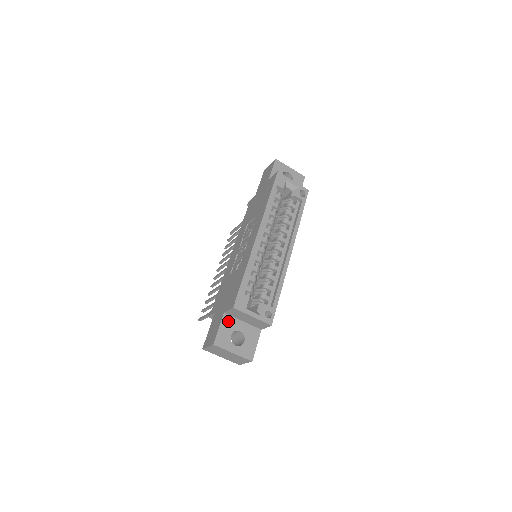
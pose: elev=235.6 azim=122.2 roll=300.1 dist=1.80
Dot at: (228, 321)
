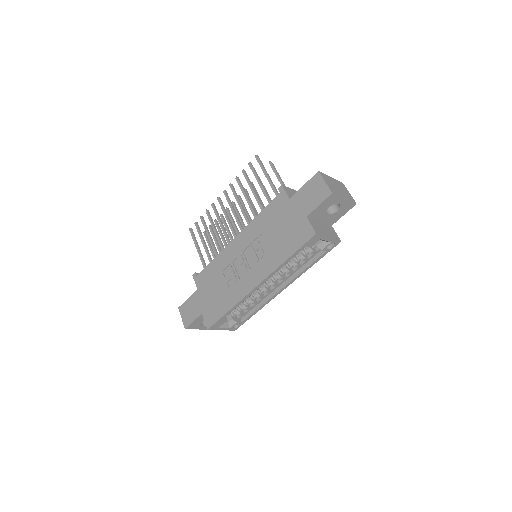
Dot at: occluded
